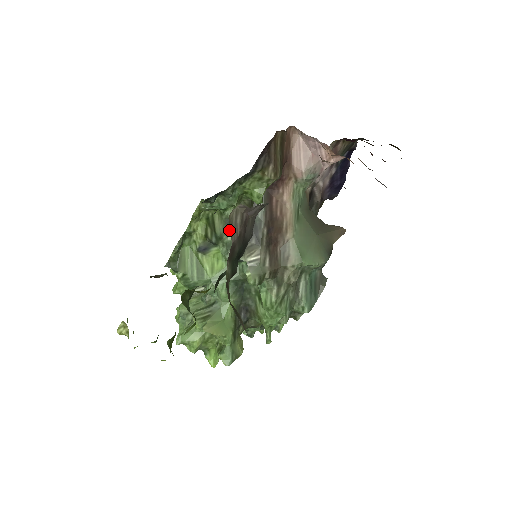
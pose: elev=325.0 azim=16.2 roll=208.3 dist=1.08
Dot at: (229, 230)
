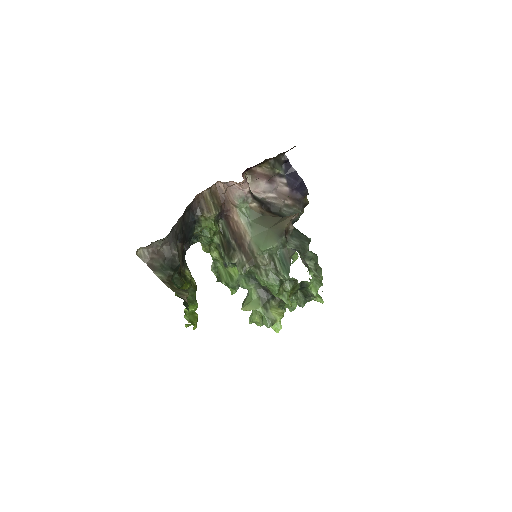
Dot at: (221, 250)
